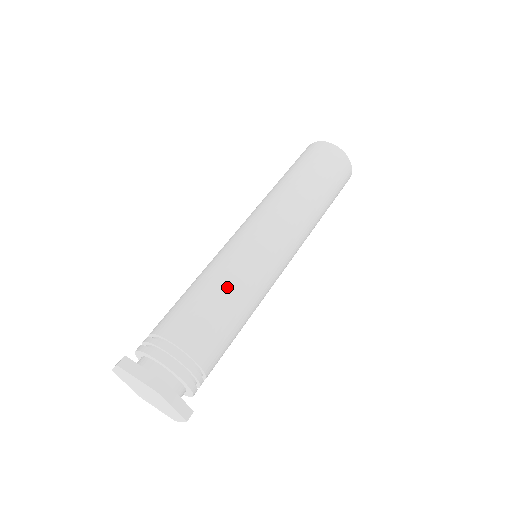
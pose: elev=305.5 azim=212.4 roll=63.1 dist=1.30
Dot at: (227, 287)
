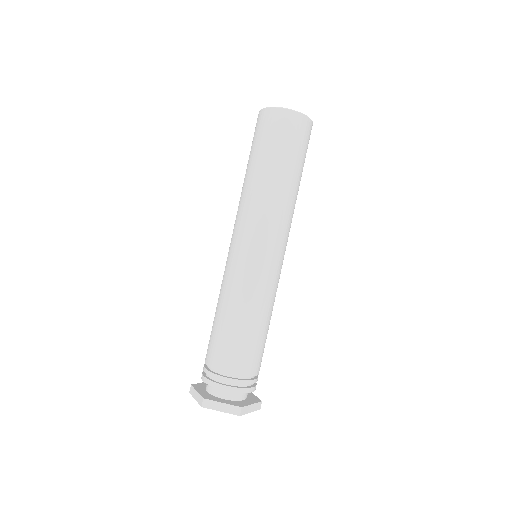
Dot at: (224, 306)
